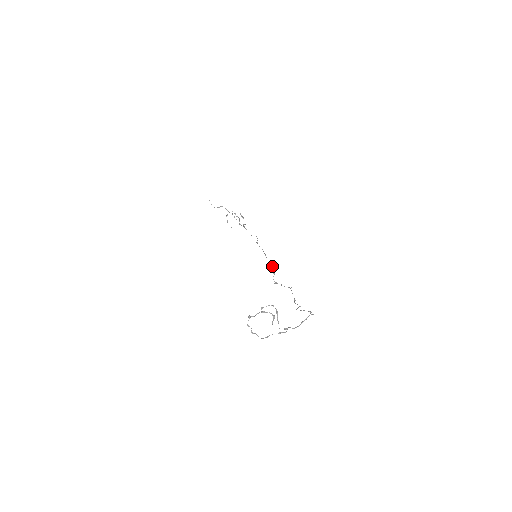
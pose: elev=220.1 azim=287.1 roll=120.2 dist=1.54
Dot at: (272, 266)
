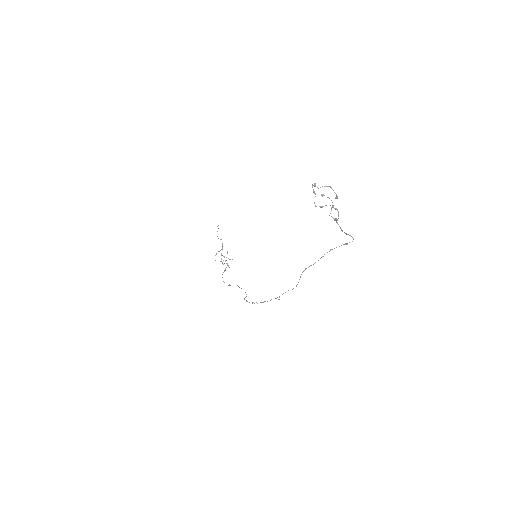
Dot at: occluded
